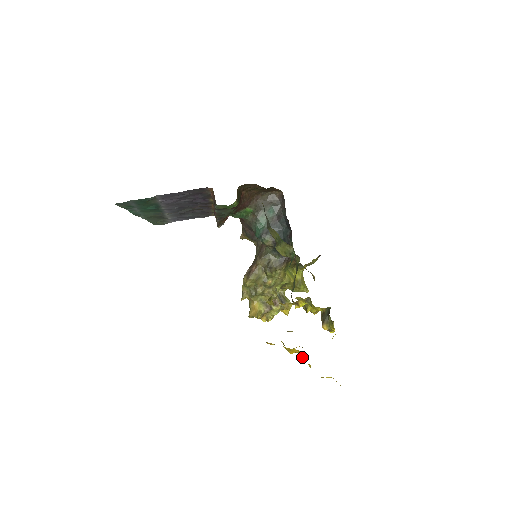
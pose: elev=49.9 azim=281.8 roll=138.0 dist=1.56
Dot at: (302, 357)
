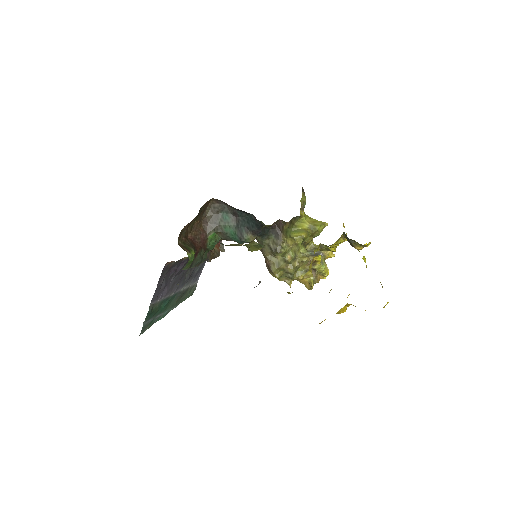
Dot at: occluded
